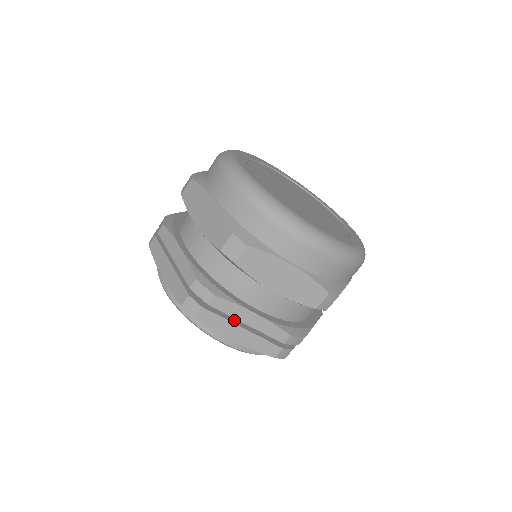
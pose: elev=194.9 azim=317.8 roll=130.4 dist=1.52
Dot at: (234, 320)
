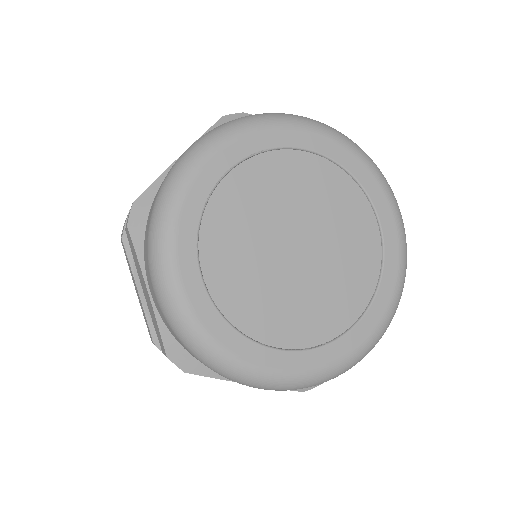
Dot at: occluded
